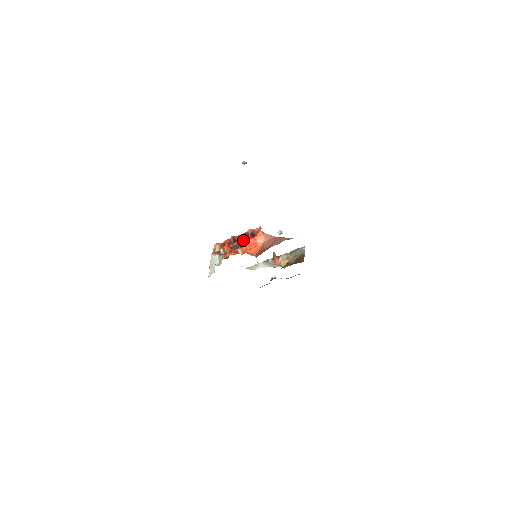
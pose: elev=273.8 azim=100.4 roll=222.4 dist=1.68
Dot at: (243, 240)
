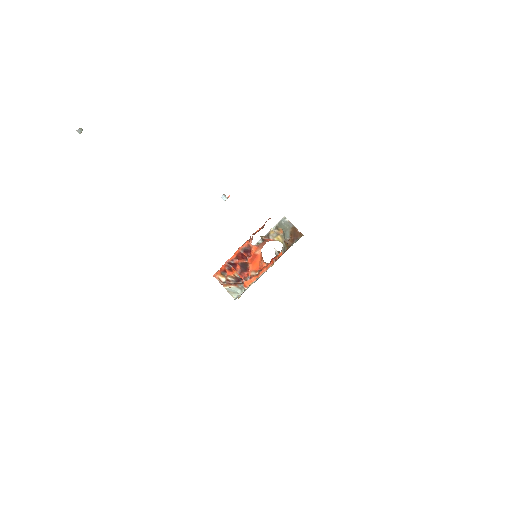
Dot at: (245, 263)
